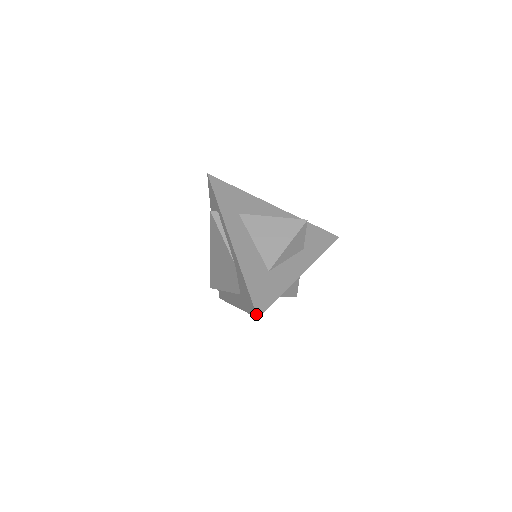
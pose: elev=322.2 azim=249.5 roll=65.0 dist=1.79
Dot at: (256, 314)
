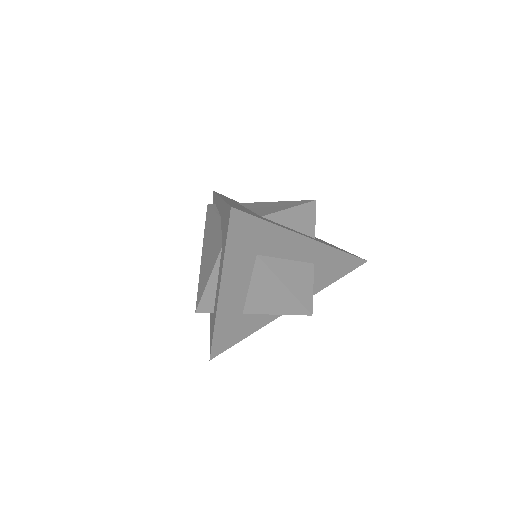
Dot at: (230, 206)
